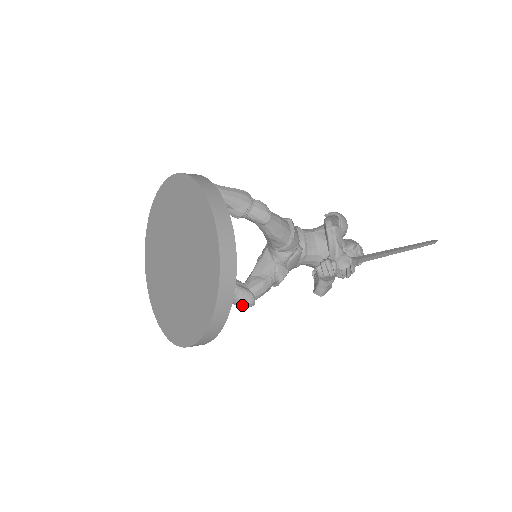
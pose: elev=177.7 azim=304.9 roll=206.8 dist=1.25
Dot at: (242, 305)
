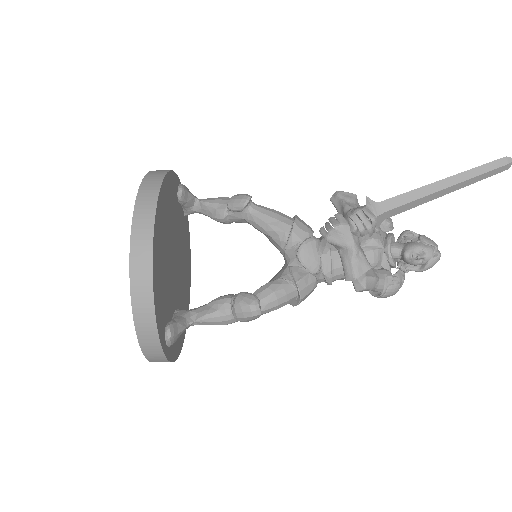
Dot at: (243, 311)
